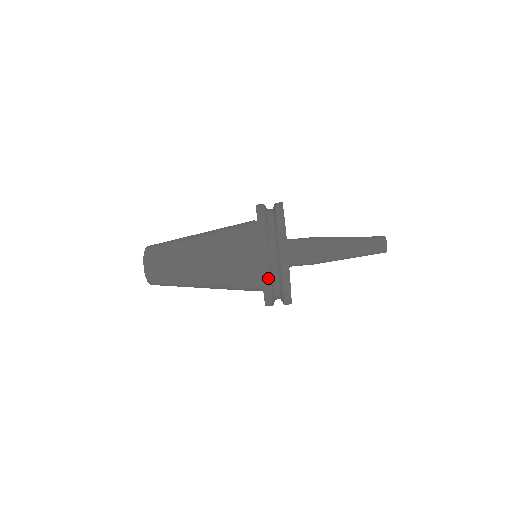
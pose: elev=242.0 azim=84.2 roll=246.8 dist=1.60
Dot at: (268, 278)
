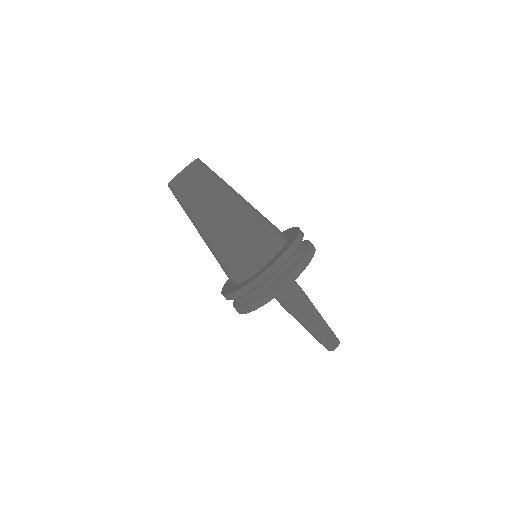
Dot at: (235, 298)
